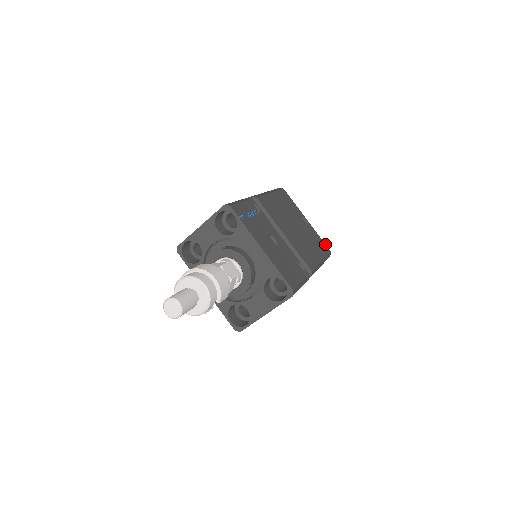
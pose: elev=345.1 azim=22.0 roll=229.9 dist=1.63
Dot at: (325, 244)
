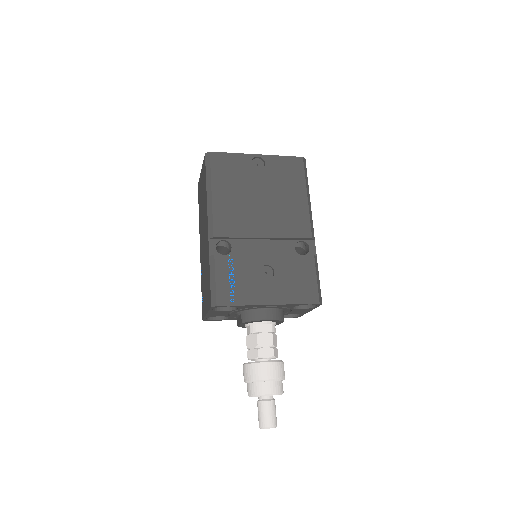
Dot at: (292, 157)
